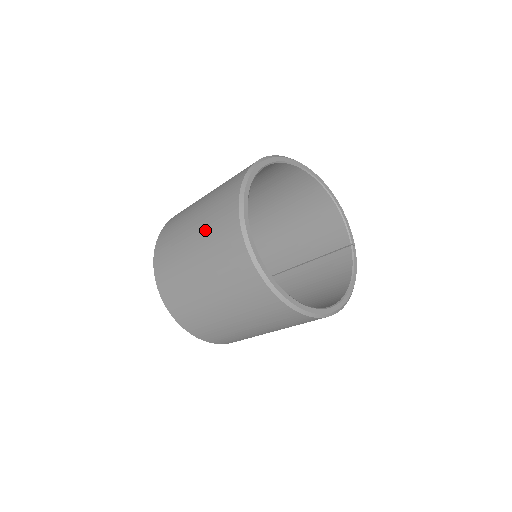
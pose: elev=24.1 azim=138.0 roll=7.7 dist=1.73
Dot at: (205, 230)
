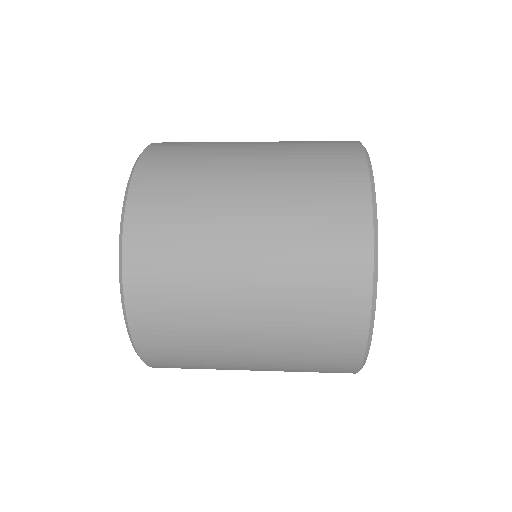
Dot at: (286, 261)
